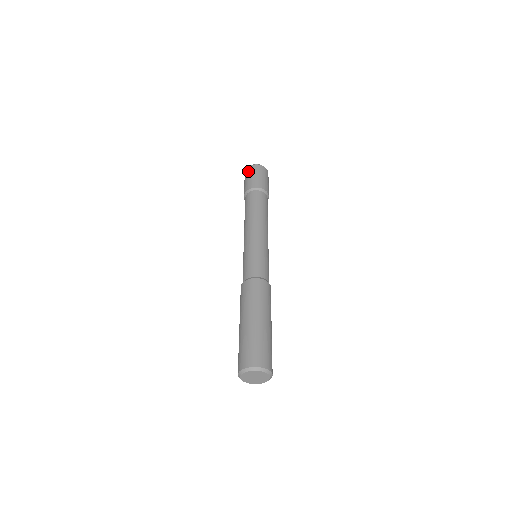
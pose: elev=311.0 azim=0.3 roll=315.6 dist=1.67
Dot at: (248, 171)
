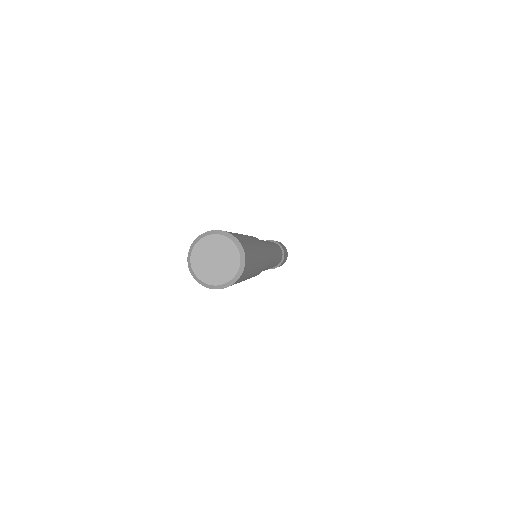
Dot at: occluded
